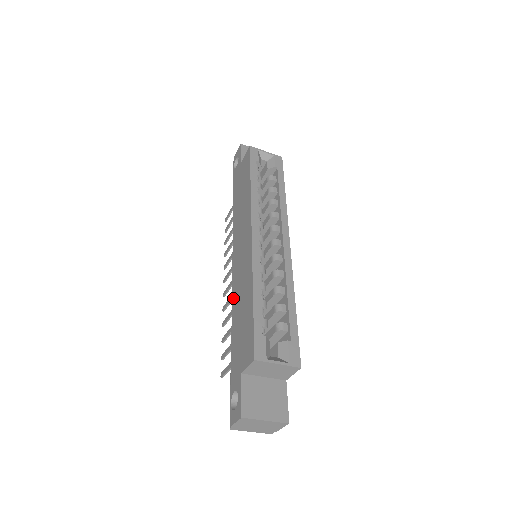
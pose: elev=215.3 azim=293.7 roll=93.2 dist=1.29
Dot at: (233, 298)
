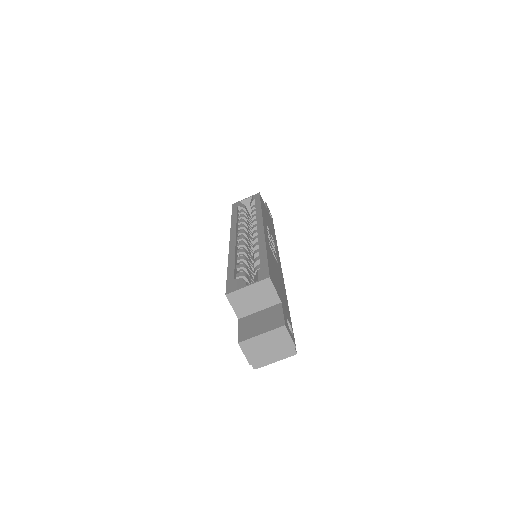
Dot at: occluded
